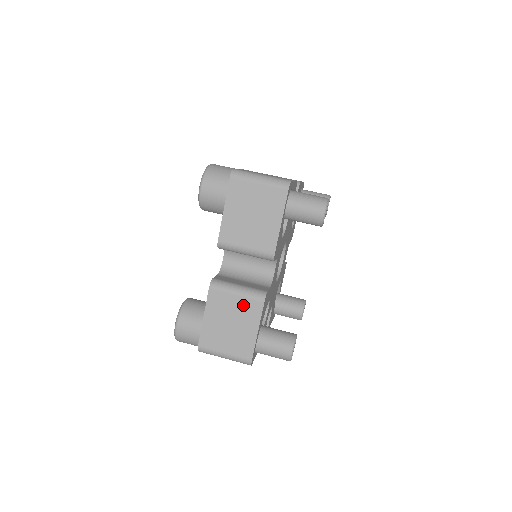
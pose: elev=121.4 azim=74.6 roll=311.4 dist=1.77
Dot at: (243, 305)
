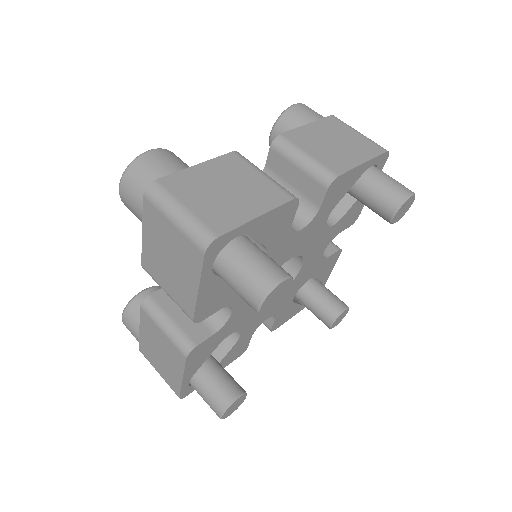
Dot at: (262, 185)
